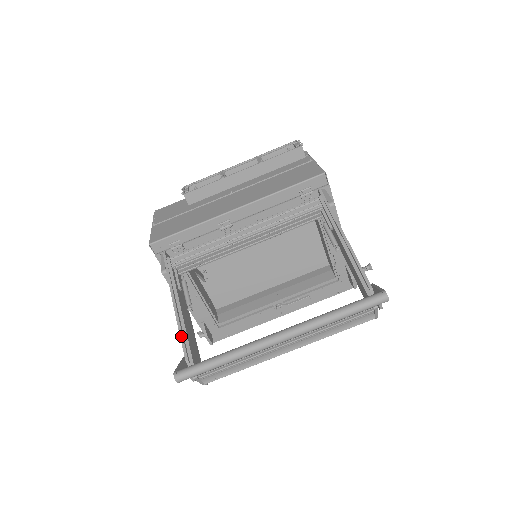
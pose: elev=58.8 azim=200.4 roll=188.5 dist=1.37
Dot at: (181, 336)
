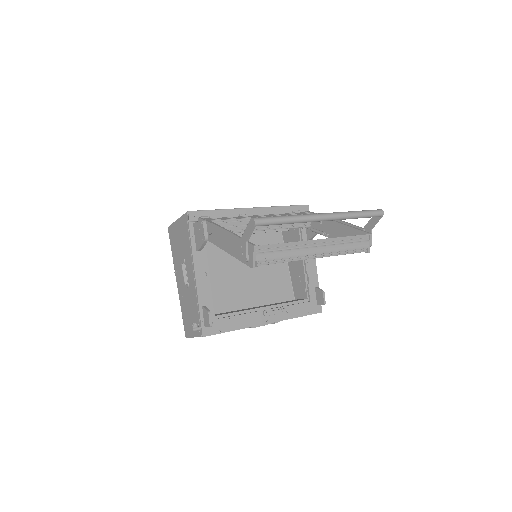
Dot at: (234, 234)
